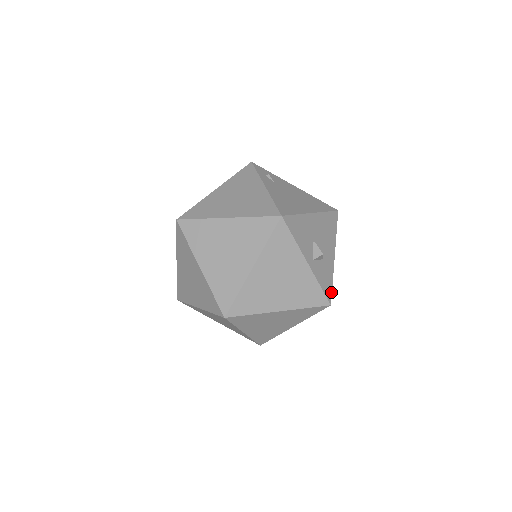
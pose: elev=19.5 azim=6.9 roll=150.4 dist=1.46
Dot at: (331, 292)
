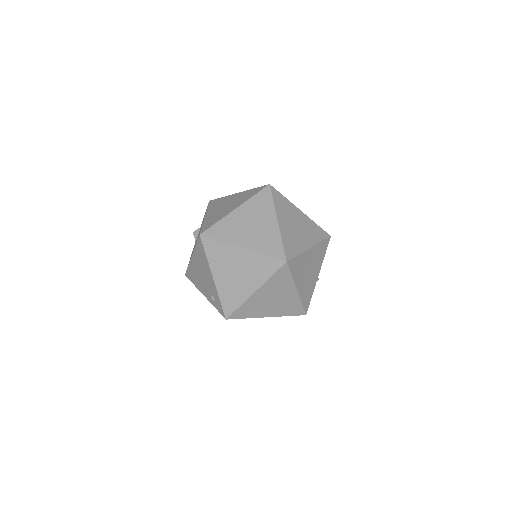
Dot at: occluded
